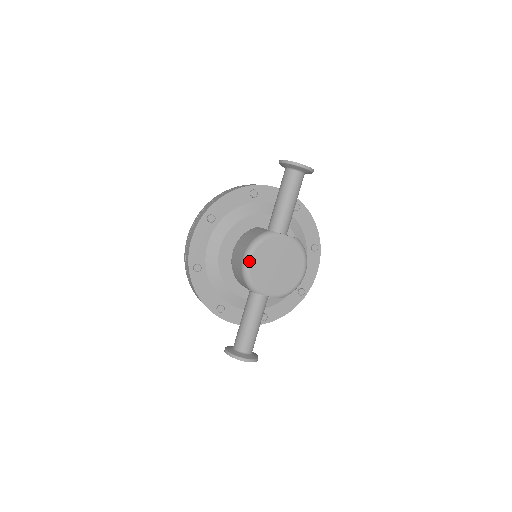
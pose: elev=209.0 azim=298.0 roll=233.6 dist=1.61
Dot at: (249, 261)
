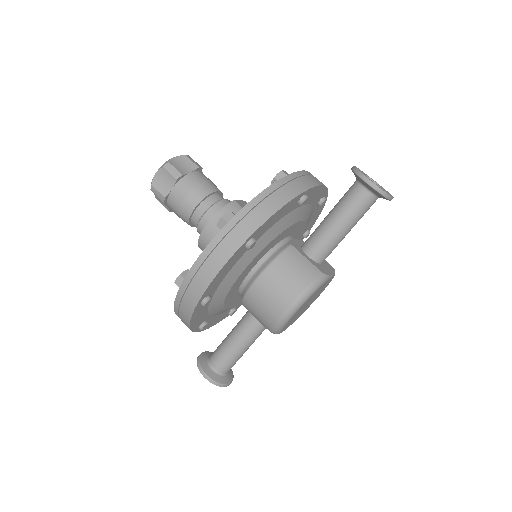
Dot at: (293, 315)
